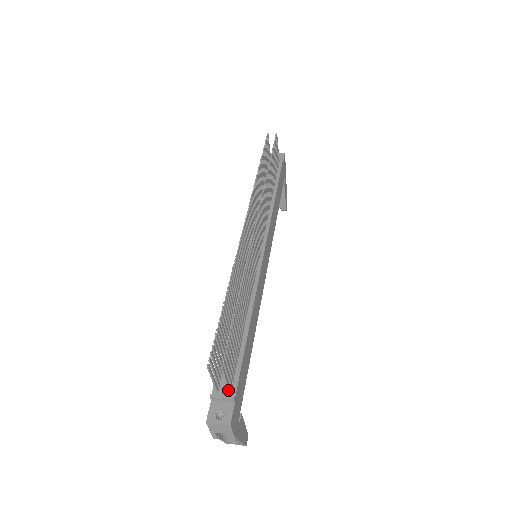
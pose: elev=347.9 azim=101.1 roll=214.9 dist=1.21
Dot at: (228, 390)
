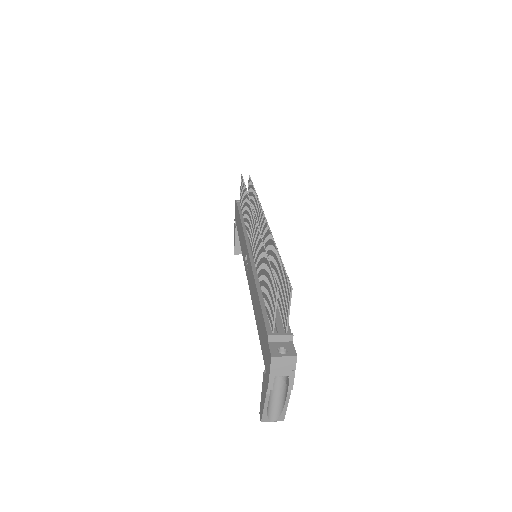
Dot at: (286, 327)
